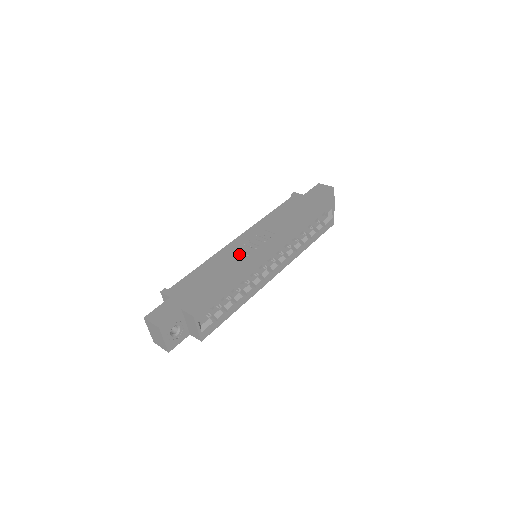
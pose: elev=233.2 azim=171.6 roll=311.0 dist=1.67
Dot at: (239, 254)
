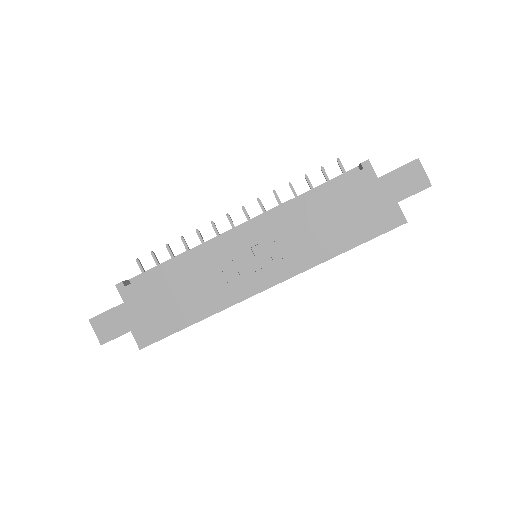
Dot at: (227, 270)
